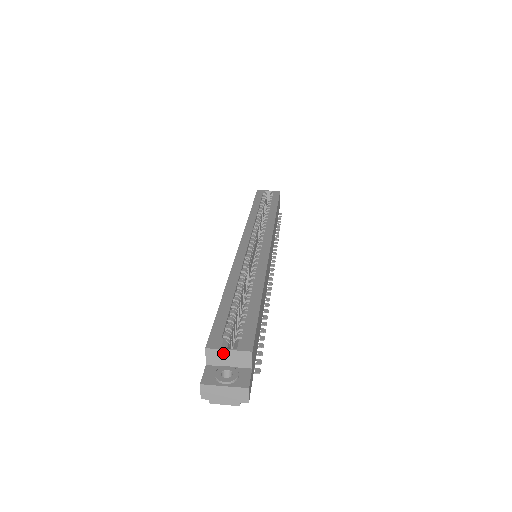
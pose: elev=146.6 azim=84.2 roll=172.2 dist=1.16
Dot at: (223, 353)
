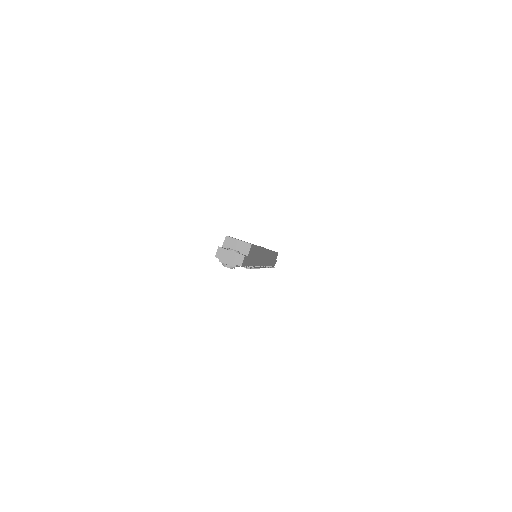
Dot at: (235, 241)
